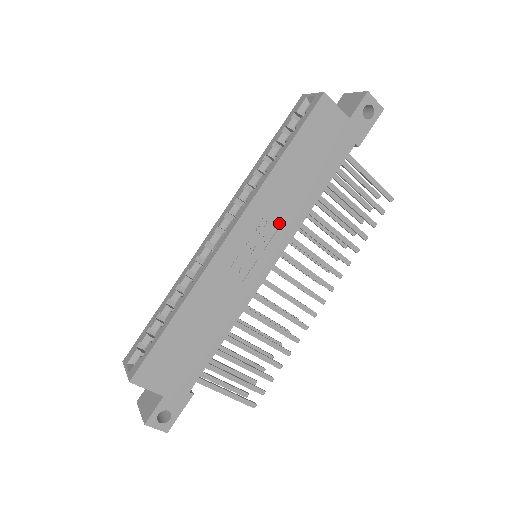
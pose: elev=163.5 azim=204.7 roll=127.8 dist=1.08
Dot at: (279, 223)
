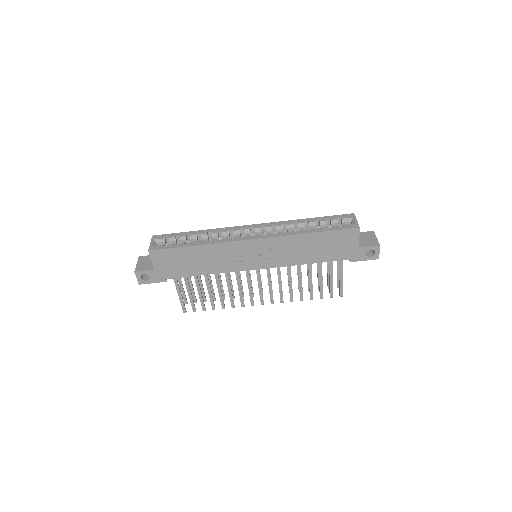
Dot at: (280, 256)
